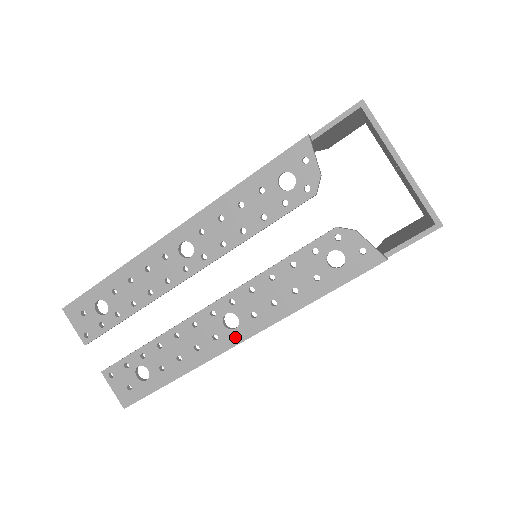
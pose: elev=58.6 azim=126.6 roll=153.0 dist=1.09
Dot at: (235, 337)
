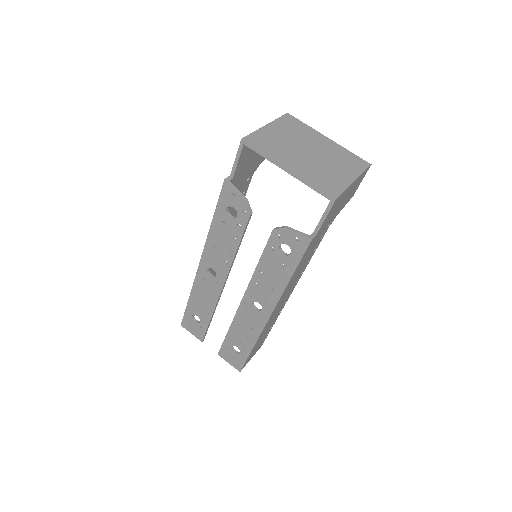
Dot at: (265, 315)
